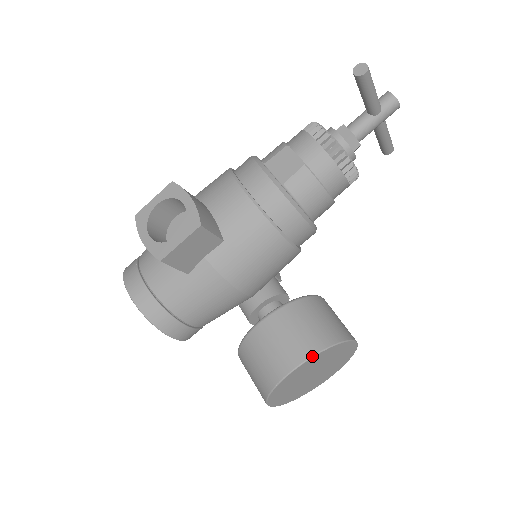
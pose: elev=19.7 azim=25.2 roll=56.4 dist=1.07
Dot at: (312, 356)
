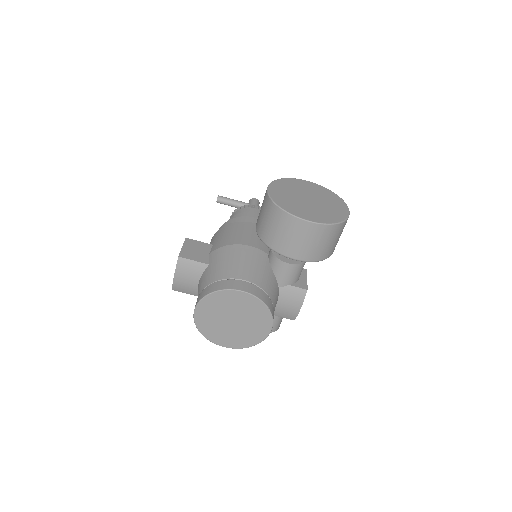
Dot at: (271, 183)
